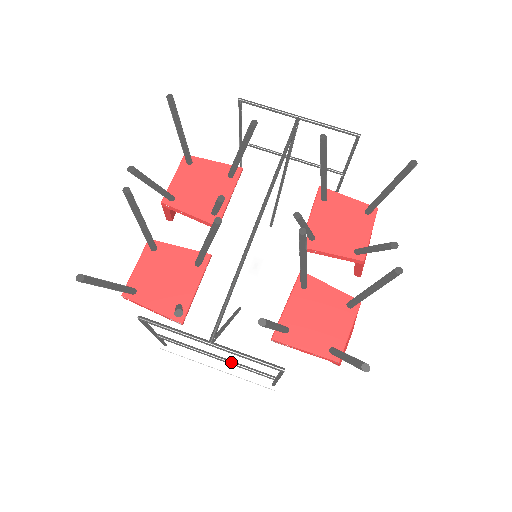
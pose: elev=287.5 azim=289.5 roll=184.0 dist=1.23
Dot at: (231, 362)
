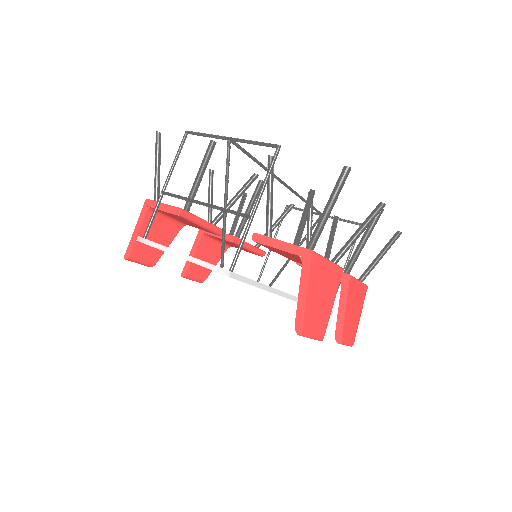
Dot at: occluded
